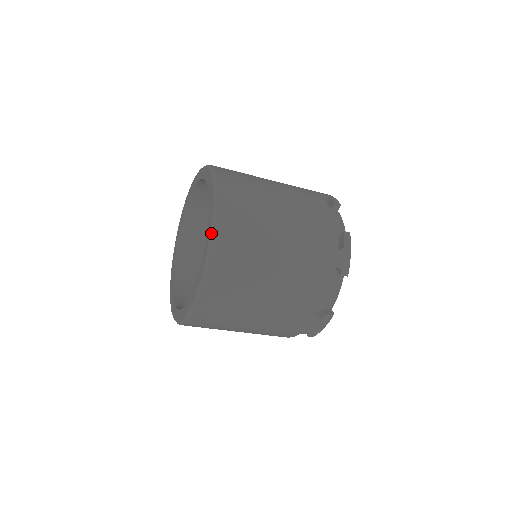
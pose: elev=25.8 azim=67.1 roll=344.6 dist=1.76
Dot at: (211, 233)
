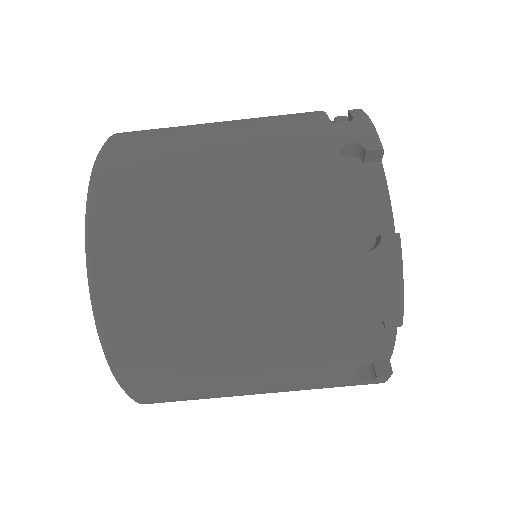
Dot at: (95, 162)
